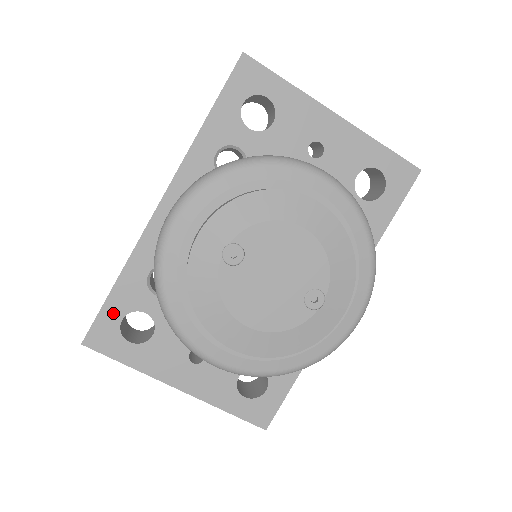
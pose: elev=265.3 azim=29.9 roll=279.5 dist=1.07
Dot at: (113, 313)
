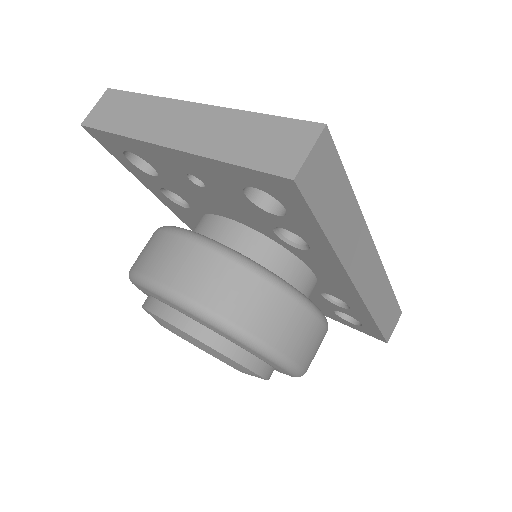
Dot at: occluded
